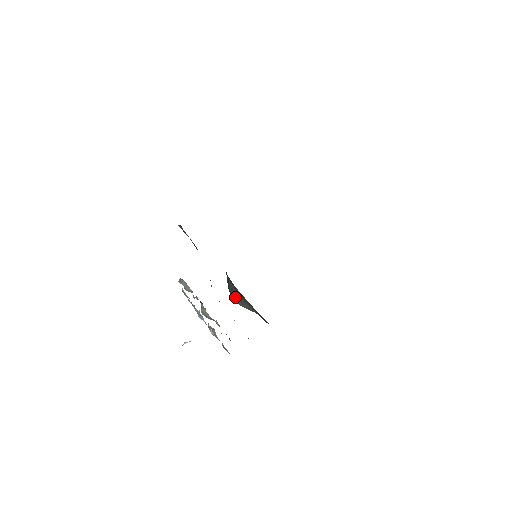
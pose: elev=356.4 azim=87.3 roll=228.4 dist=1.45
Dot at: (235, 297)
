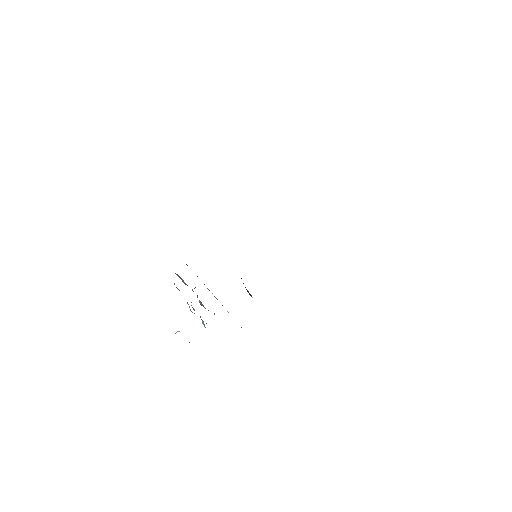
Dot at: occluded
